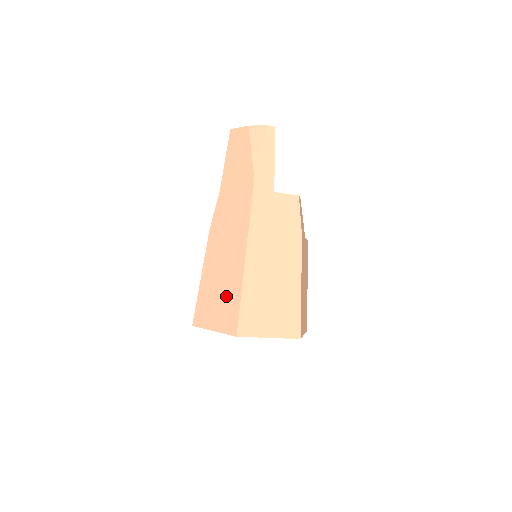
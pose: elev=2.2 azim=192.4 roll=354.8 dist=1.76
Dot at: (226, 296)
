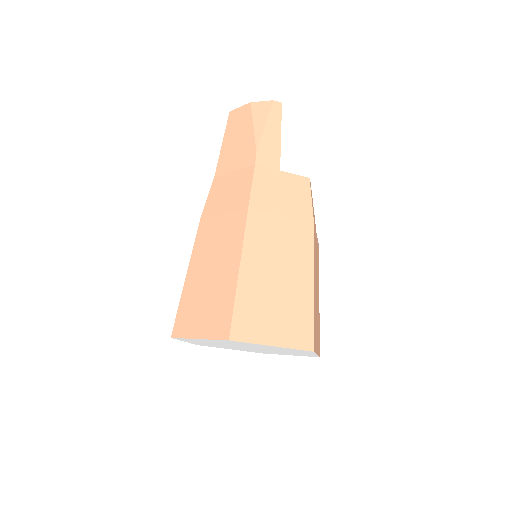
Dot at: (217, 292)
